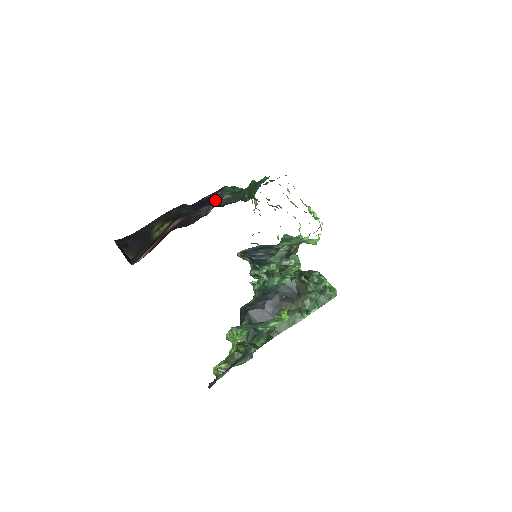
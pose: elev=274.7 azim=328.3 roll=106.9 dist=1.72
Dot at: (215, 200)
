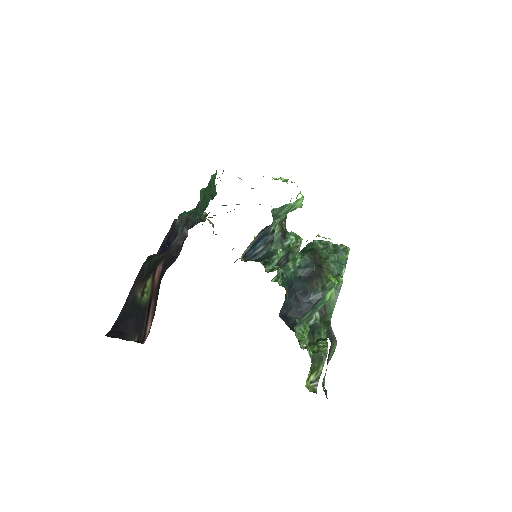
Dot at: (179, 229)
